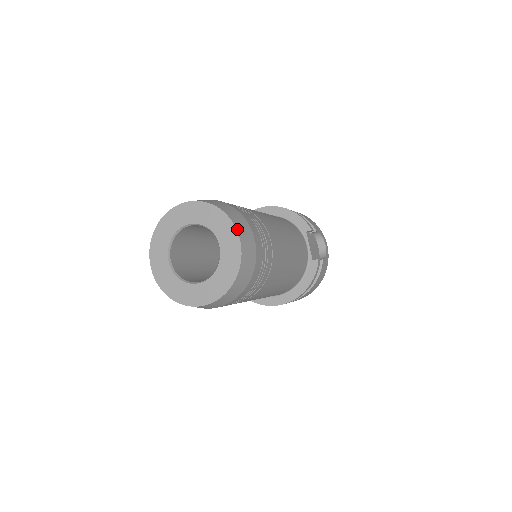
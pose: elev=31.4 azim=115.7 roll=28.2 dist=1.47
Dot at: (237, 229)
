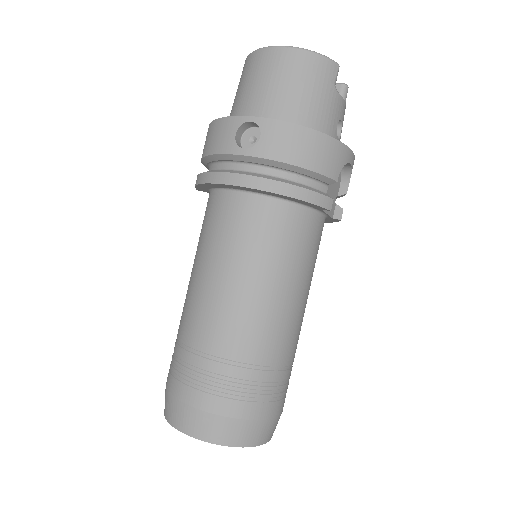
Dot at: (262, 444)
